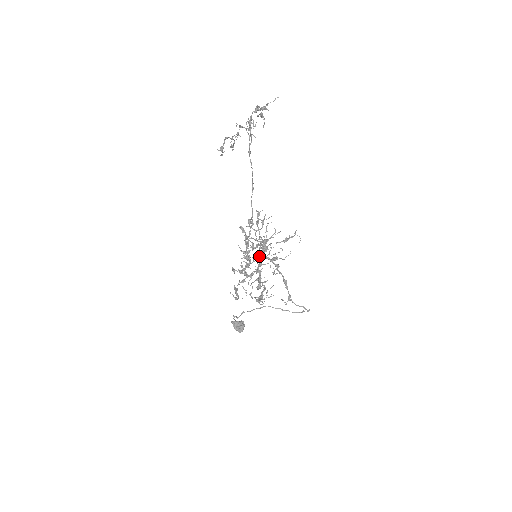
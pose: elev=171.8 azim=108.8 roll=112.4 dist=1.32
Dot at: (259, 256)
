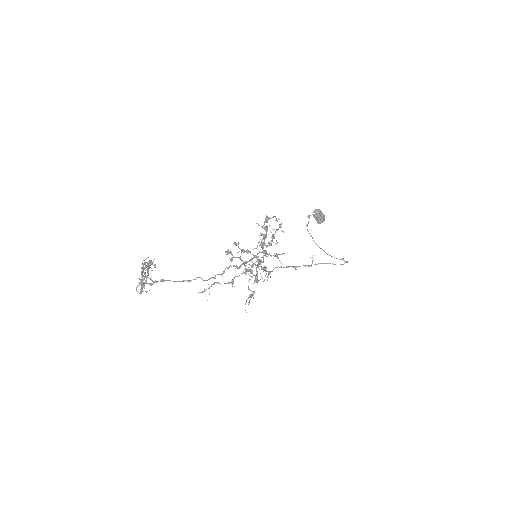
Dot at: (262, 252)
